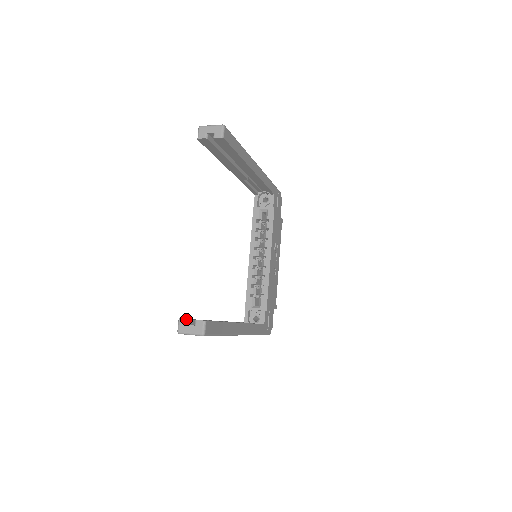
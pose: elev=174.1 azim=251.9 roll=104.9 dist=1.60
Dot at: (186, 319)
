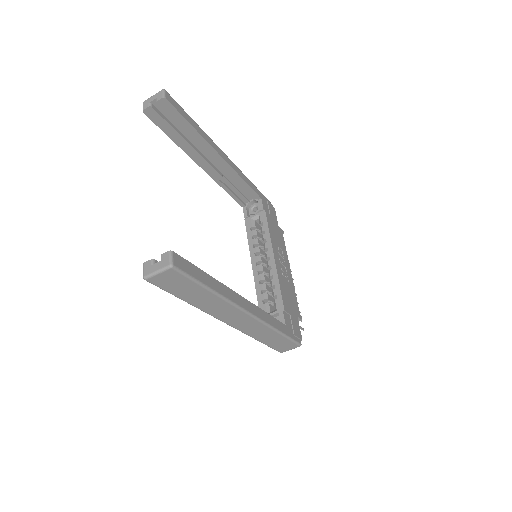
Dot at: occluded
